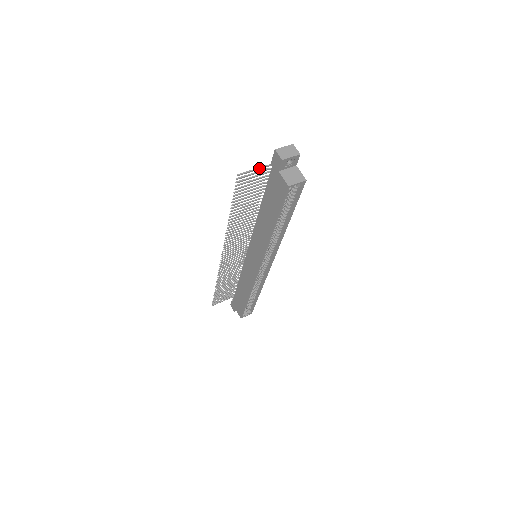
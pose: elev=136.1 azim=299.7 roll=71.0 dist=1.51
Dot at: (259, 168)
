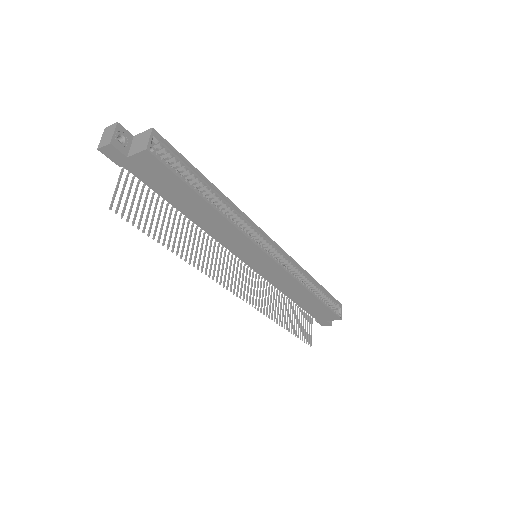
Dot at: (118, 183)
